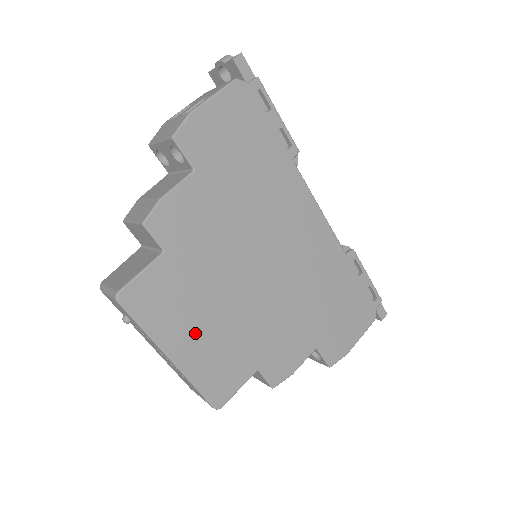
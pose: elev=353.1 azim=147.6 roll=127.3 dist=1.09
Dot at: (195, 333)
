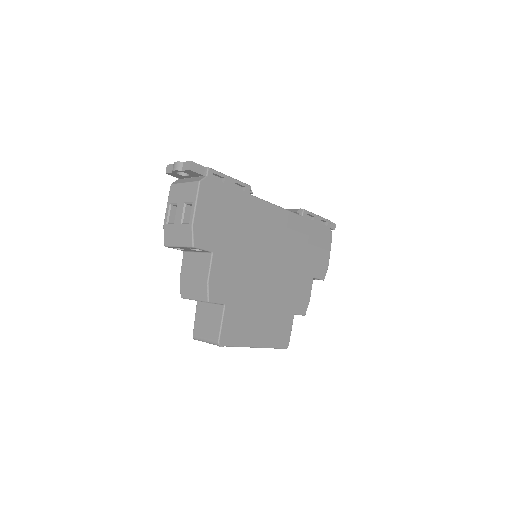
Dot at: (259, 326)
